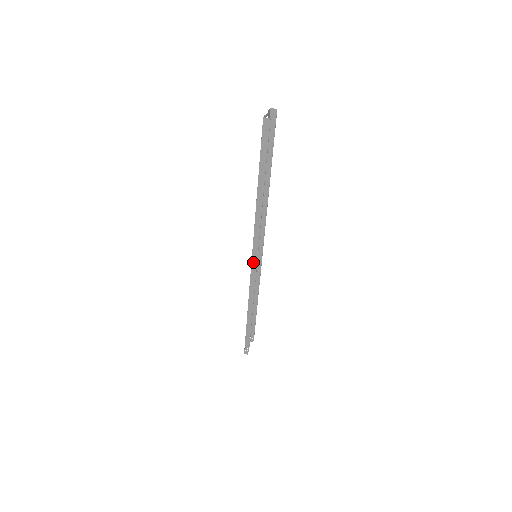
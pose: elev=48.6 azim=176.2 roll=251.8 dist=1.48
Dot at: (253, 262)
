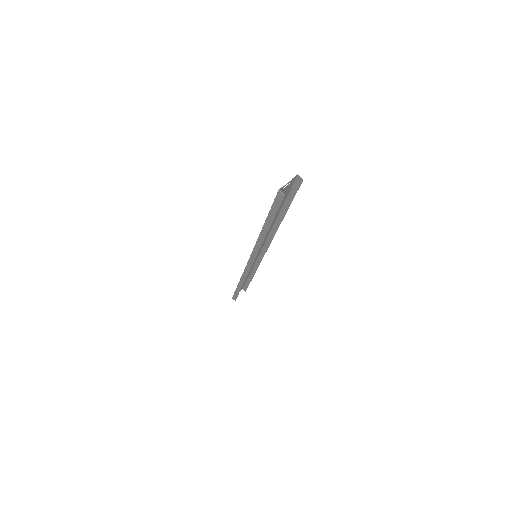
Dot at: (249, 262)
